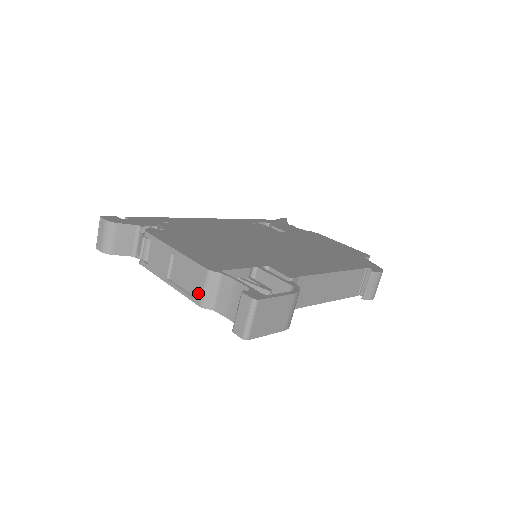
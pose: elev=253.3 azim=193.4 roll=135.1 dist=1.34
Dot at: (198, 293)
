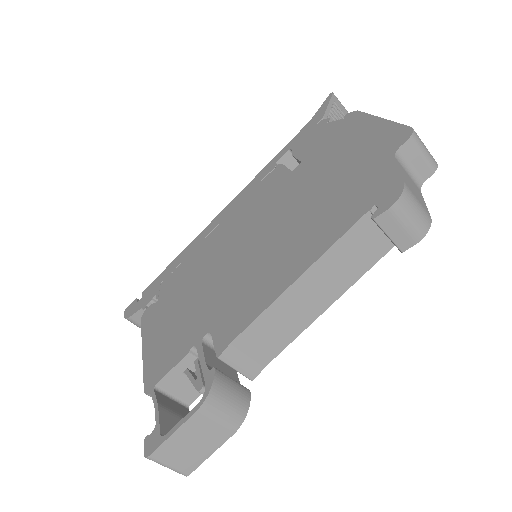
Dot at: occluded
